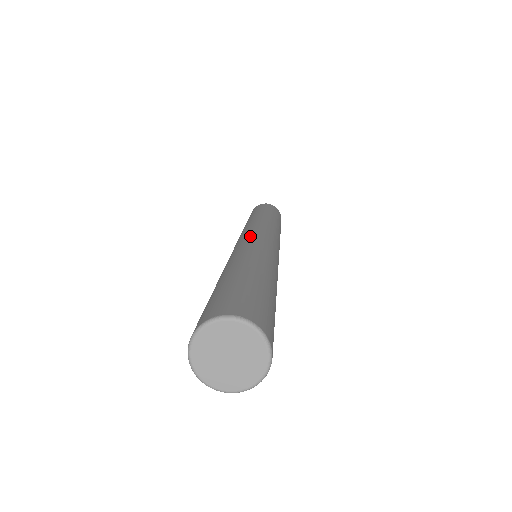
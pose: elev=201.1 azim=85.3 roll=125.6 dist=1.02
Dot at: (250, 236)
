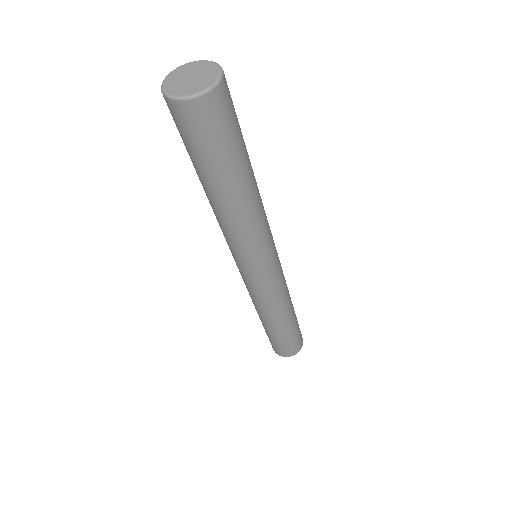
Dot at: occluded
